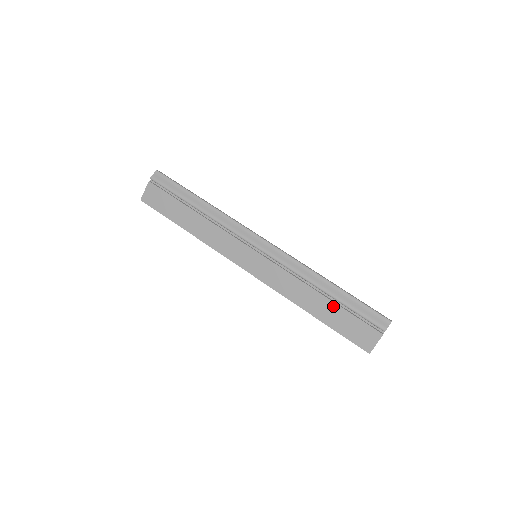
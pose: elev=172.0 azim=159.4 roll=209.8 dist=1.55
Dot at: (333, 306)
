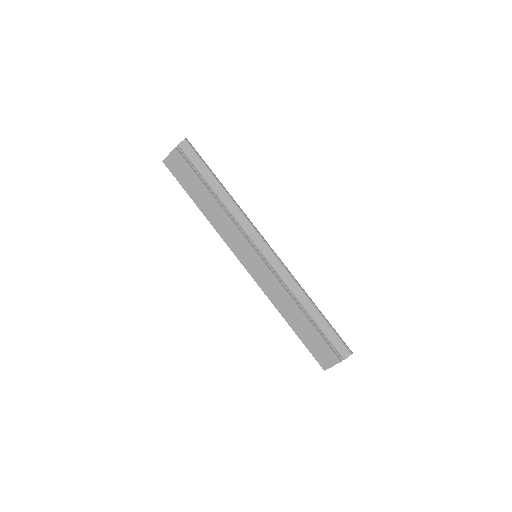
Dot at: (308, 324)
